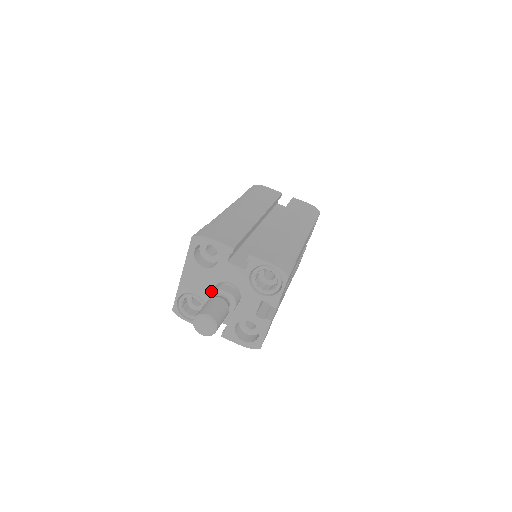
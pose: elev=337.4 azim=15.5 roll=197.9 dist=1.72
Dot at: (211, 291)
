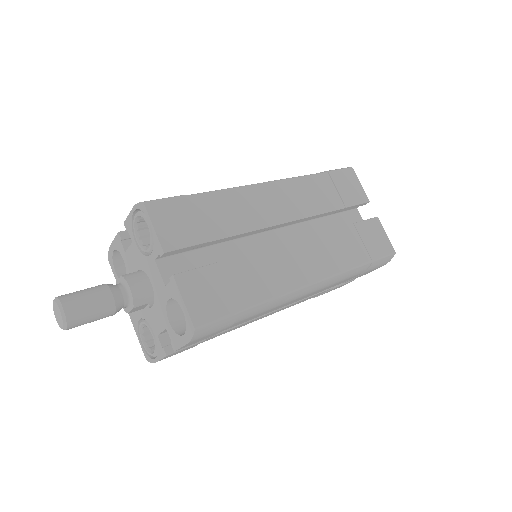
Dot at: occluded
